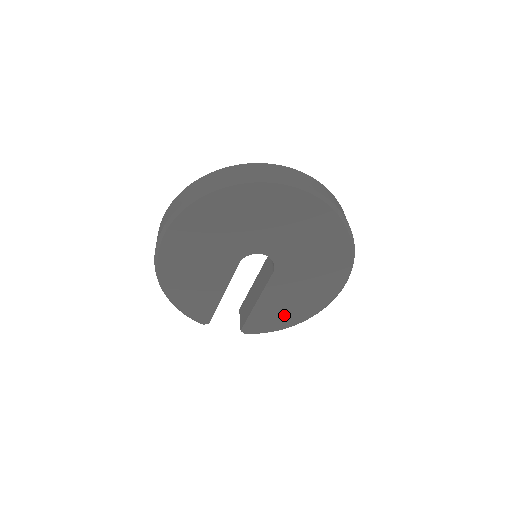
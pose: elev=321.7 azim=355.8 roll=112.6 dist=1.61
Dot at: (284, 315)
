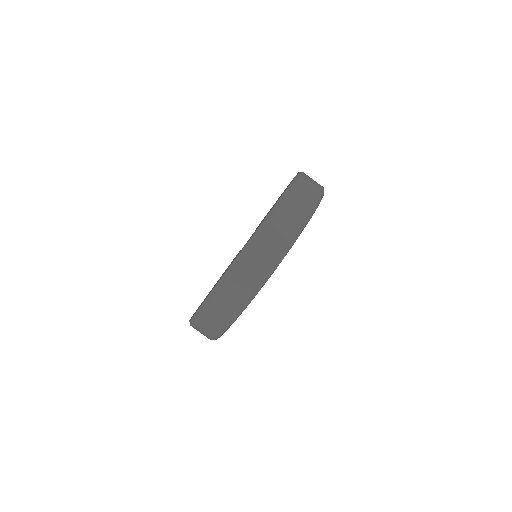
Dot at: occluded
